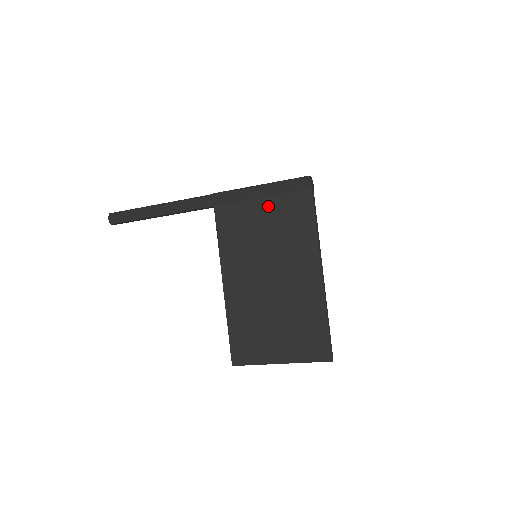
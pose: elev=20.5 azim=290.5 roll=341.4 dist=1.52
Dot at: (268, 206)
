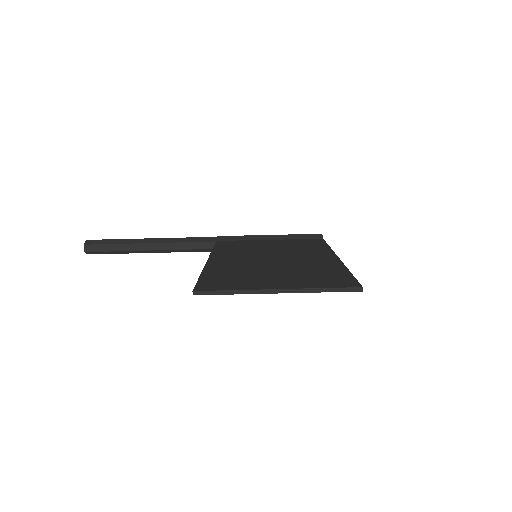
Dot at: (277, 241)
